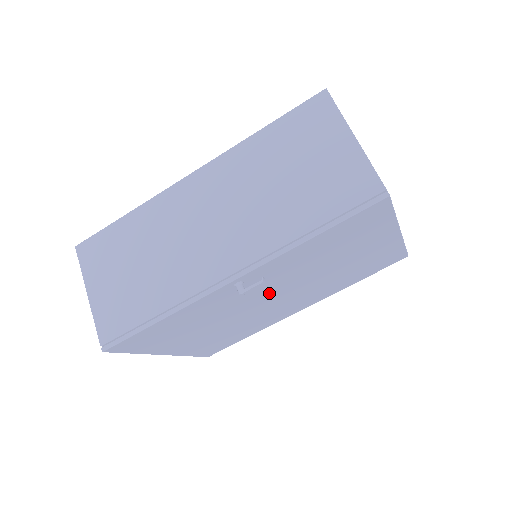
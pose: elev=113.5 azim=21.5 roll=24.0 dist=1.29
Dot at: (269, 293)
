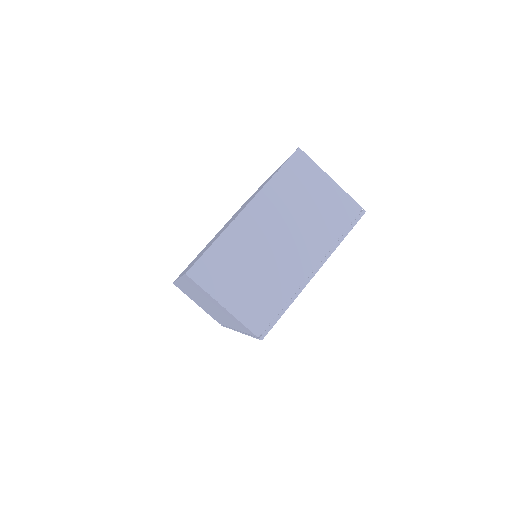
Dot at: occluded
